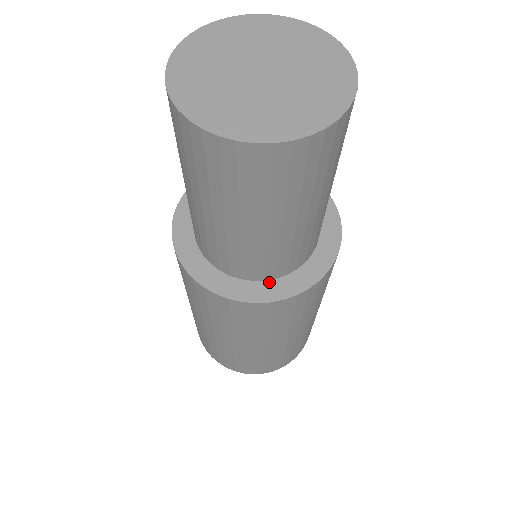
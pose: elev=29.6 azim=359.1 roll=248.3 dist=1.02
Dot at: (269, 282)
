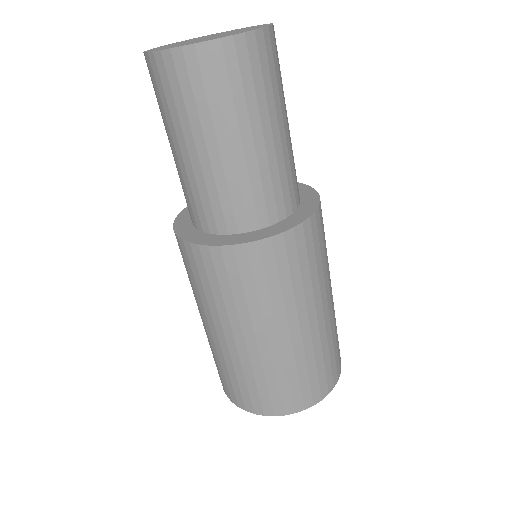
Dot at: (212, 235)
